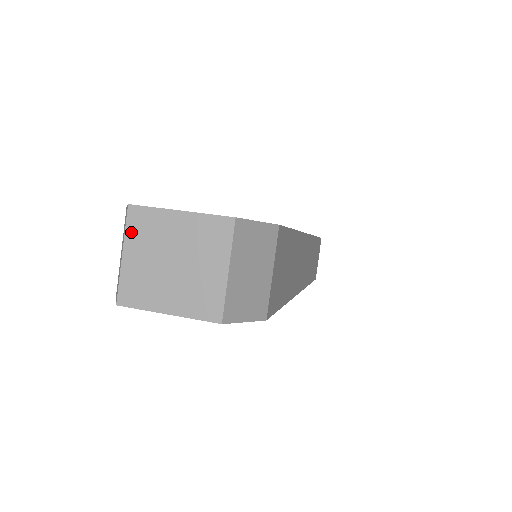
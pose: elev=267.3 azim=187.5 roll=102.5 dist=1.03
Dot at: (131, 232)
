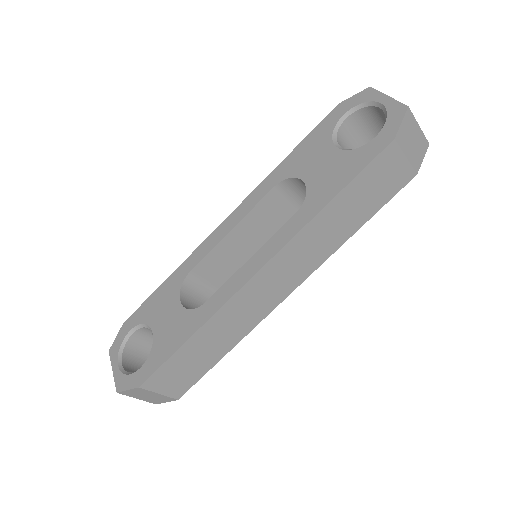
Dot at: occluded
